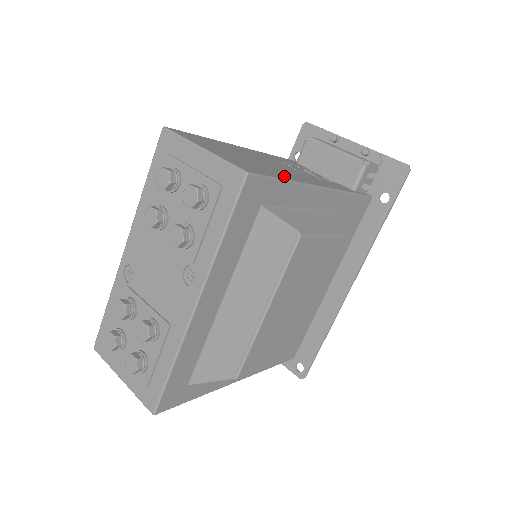
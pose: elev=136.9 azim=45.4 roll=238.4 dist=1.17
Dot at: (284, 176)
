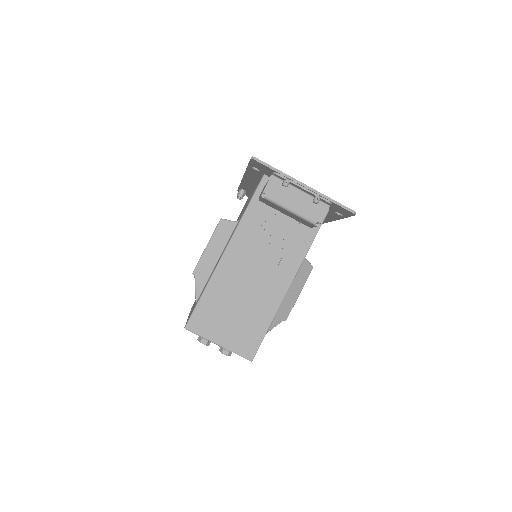
Dot at: (266, 318)
